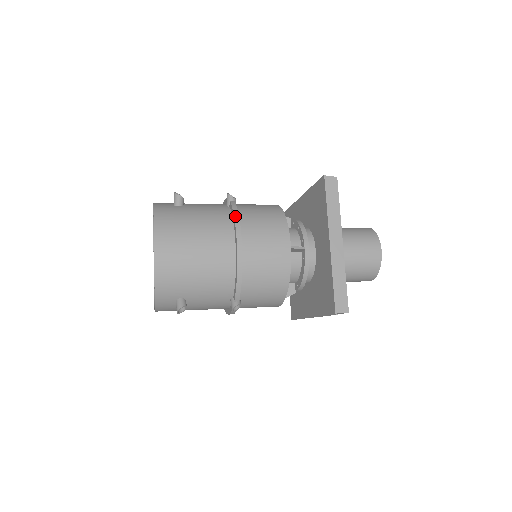
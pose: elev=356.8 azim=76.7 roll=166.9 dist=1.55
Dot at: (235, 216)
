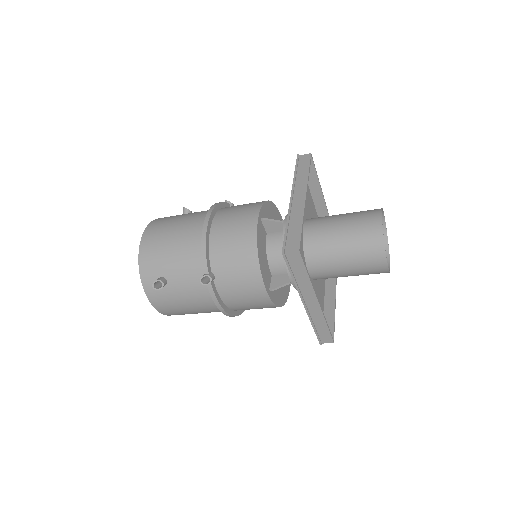
Dot at: (215, 204)
